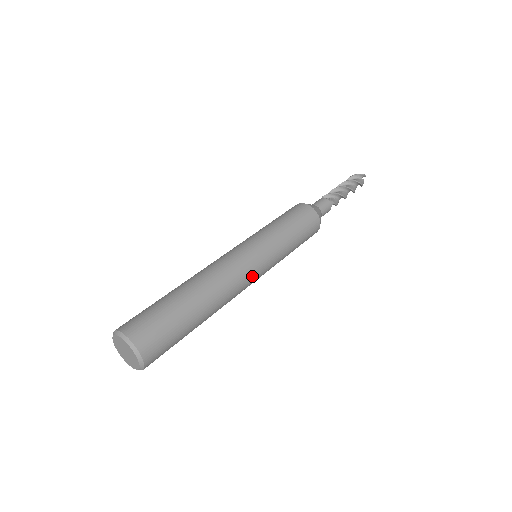
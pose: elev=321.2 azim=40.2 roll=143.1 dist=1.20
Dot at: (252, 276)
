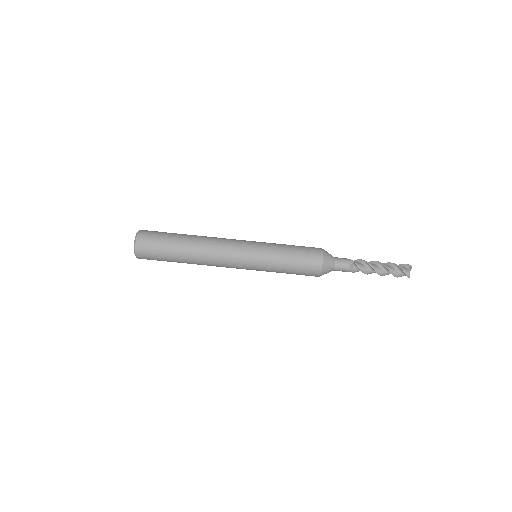
Dot at: occluded
